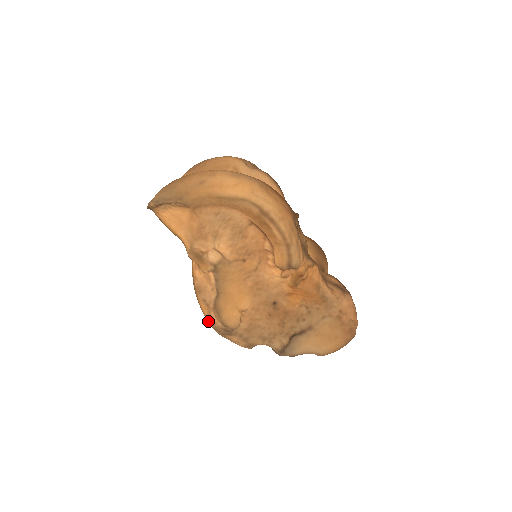
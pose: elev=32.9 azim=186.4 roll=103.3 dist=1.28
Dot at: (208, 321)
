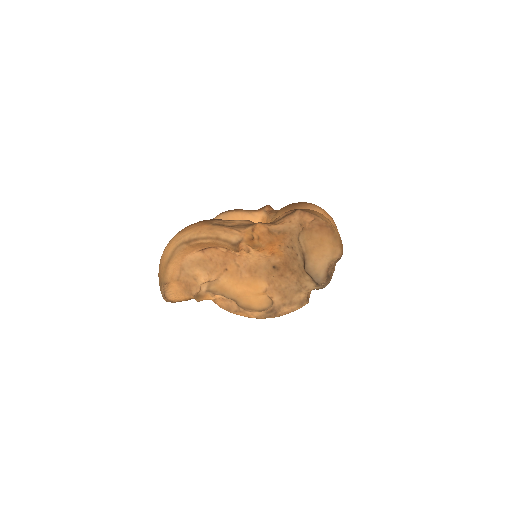
Dot at: (257, 318)
